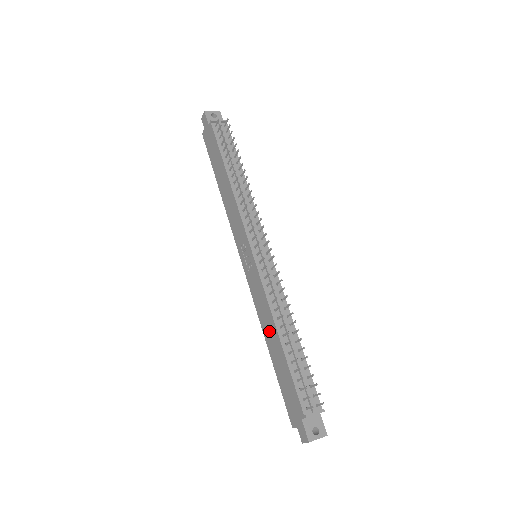
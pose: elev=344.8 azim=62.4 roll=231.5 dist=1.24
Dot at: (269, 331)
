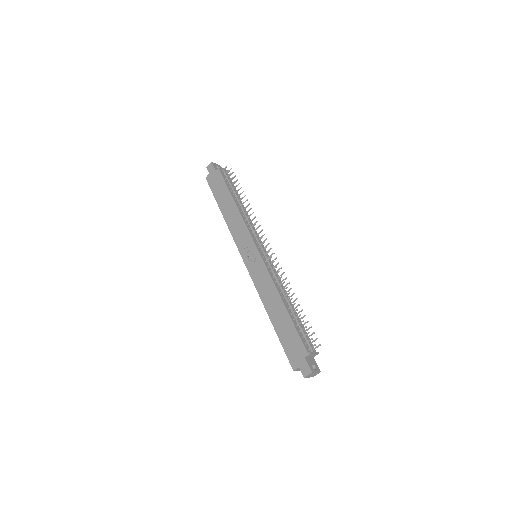
Dot at: (272, 303)
